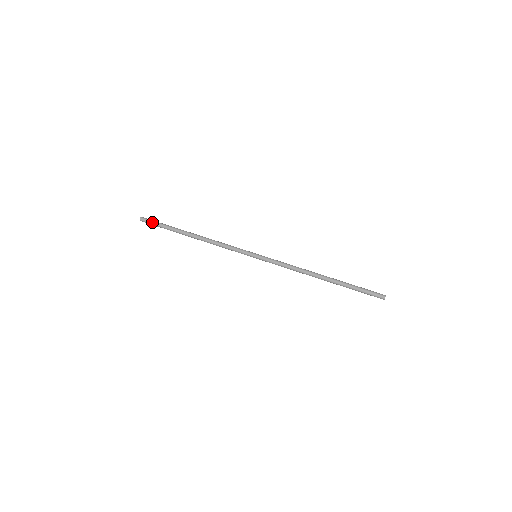
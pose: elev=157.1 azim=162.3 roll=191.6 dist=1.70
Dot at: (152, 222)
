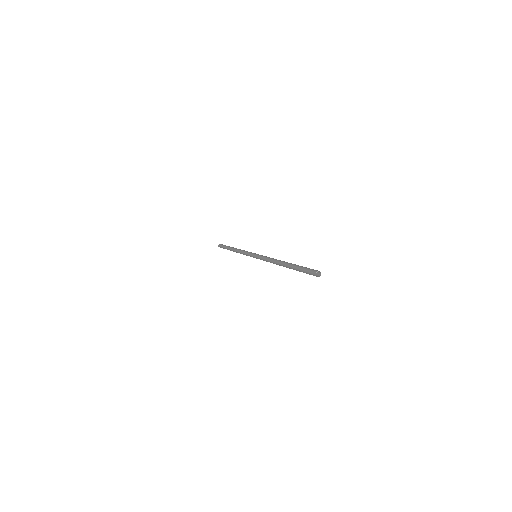
Dot at: (222, 245)
